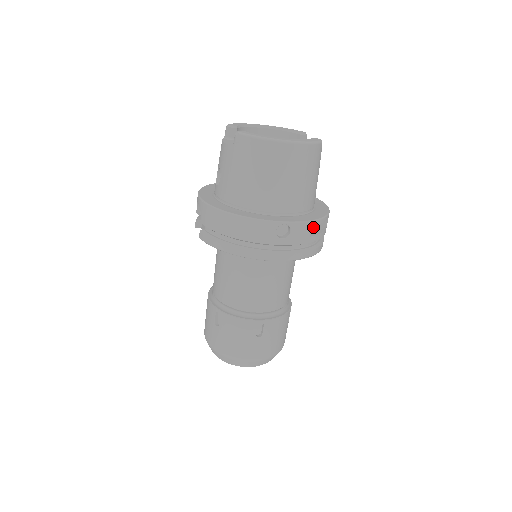
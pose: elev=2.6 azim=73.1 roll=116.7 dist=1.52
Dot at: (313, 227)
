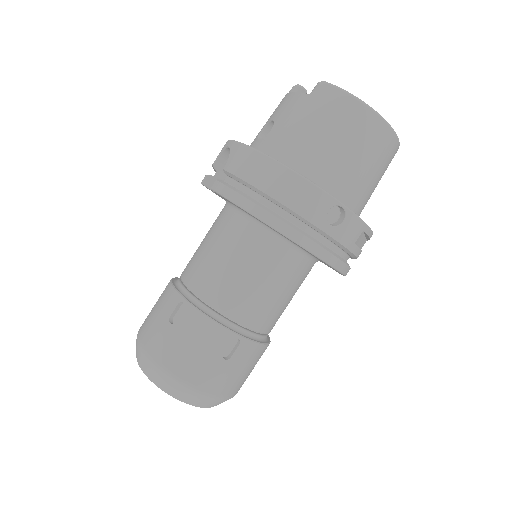
Dot at: (361, 235)
